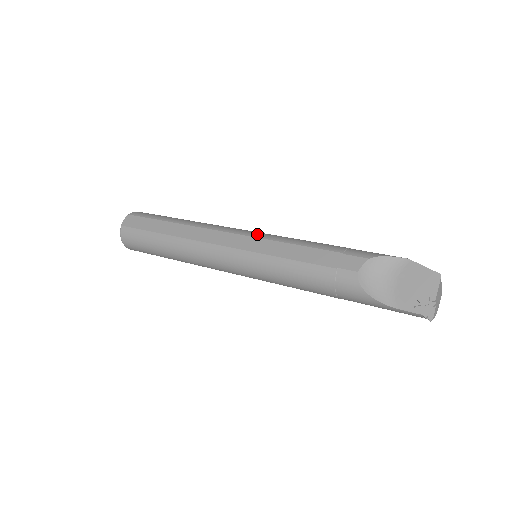
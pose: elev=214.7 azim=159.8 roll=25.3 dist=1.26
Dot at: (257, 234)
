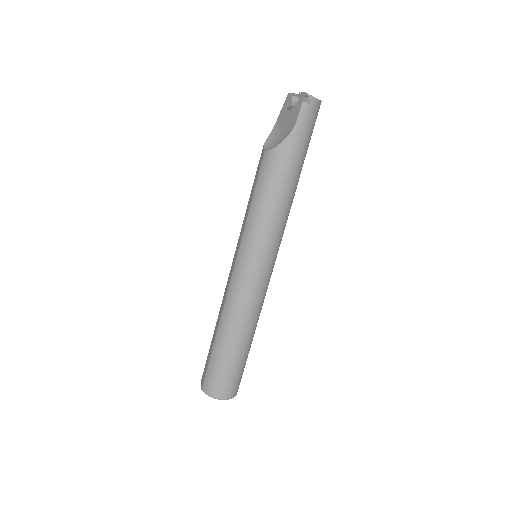
Dot at: occluded
